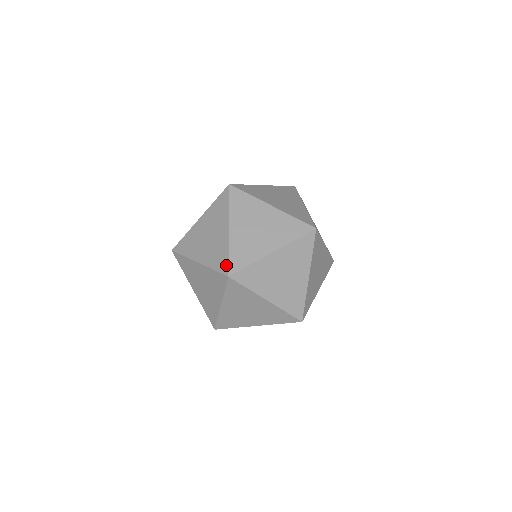
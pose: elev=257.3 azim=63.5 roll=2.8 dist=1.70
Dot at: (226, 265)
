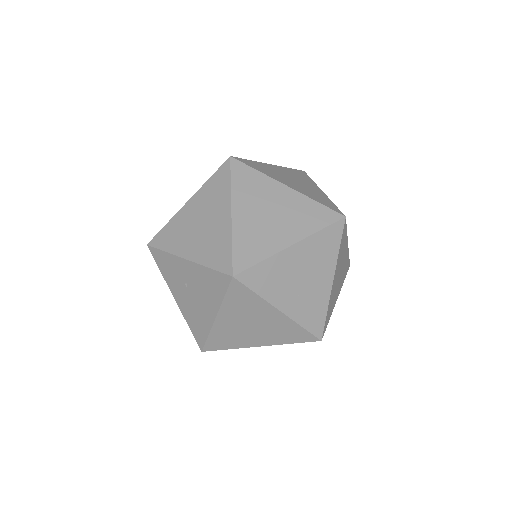
Dot at: (229, 261)
